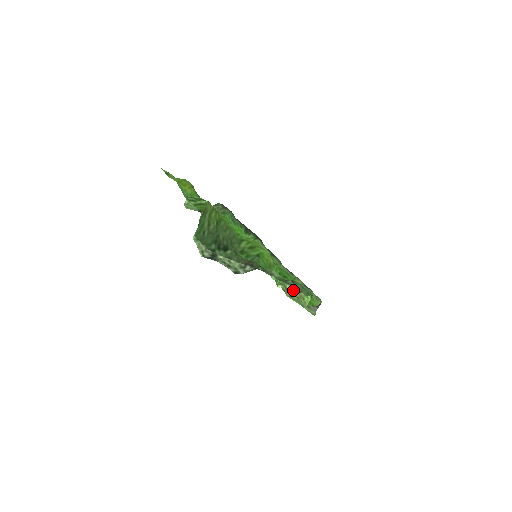
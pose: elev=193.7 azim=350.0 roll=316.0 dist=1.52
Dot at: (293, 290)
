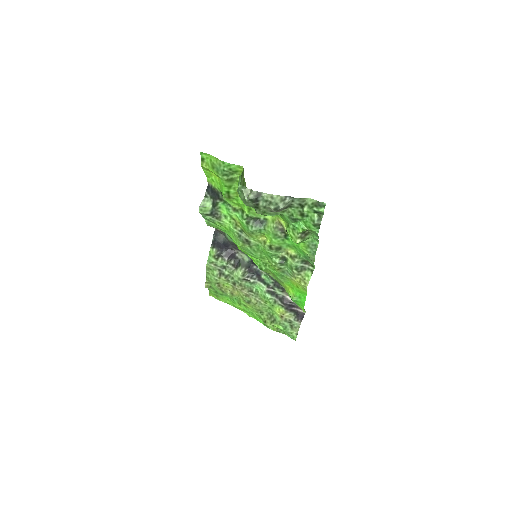
Dot at: (320, 221)
